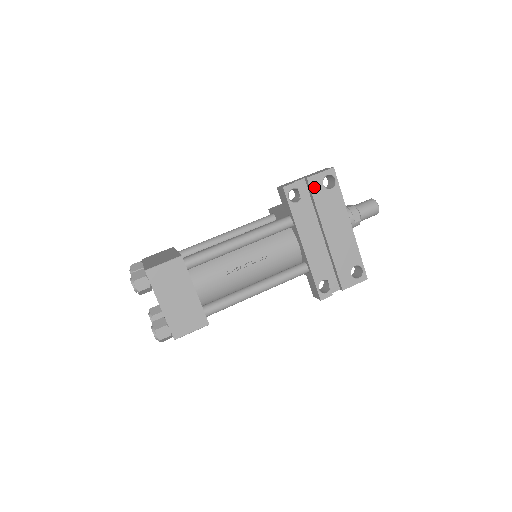
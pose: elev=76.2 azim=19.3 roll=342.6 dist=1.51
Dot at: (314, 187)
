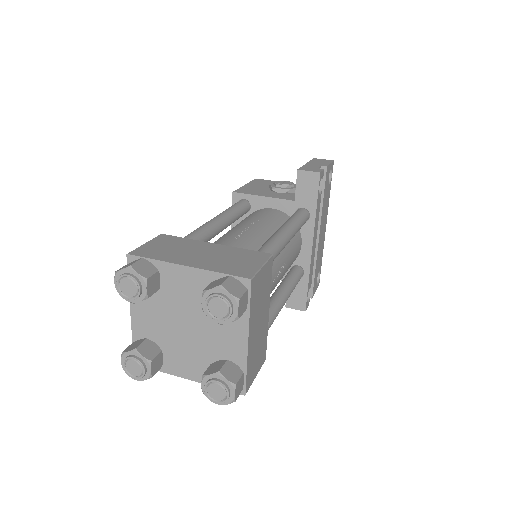
Dot at: (326, 179)
